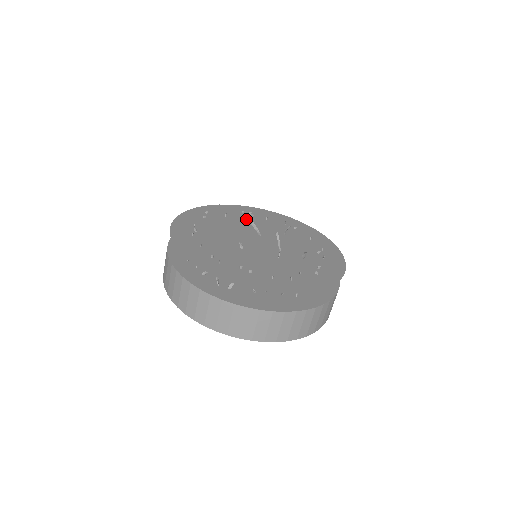
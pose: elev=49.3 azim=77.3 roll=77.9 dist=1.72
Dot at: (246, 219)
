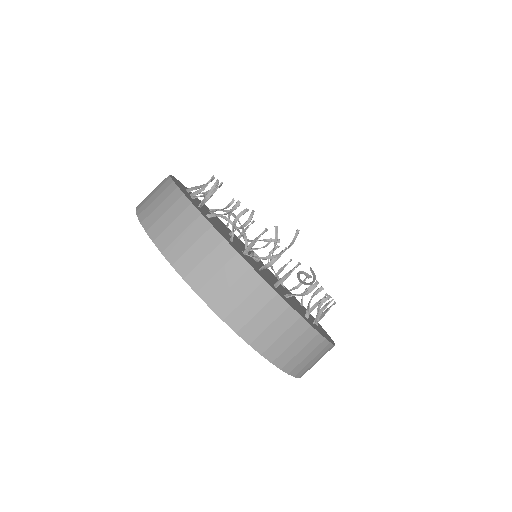
Dot at: (270, 241)
